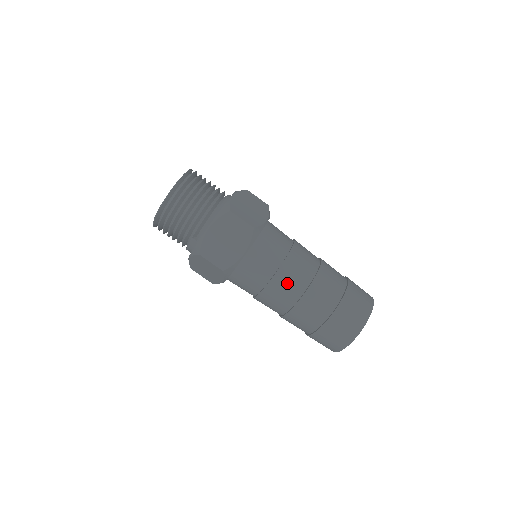
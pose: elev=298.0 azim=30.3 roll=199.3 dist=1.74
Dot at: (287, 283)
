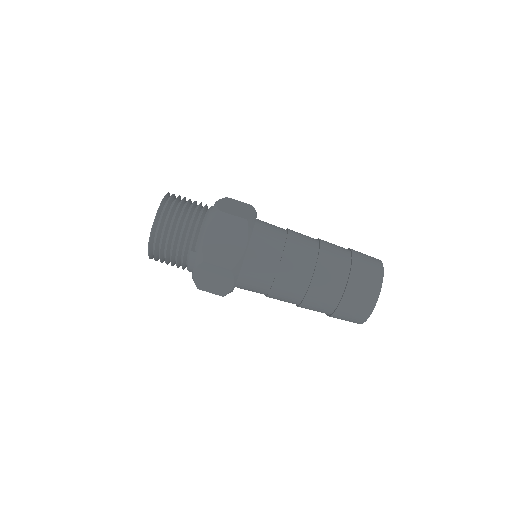
Dot at: (296, 264)
